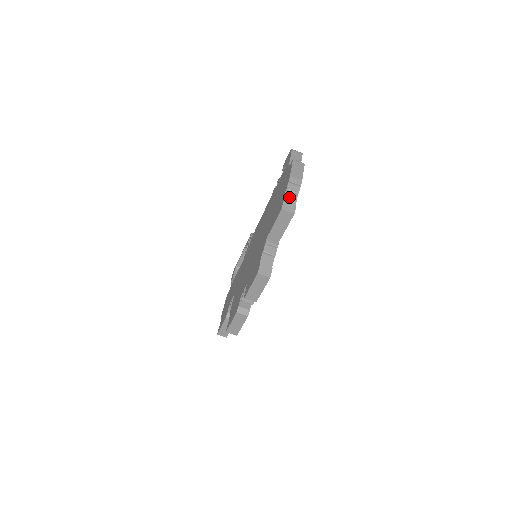
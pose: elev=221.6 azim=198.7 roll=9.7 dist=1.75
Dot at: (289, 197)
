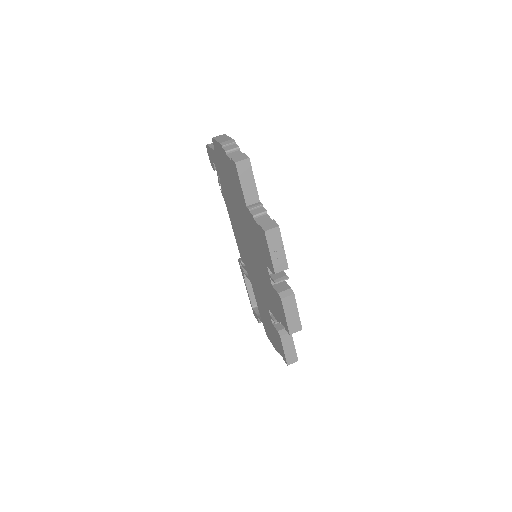
Dot at: (233, 155)
